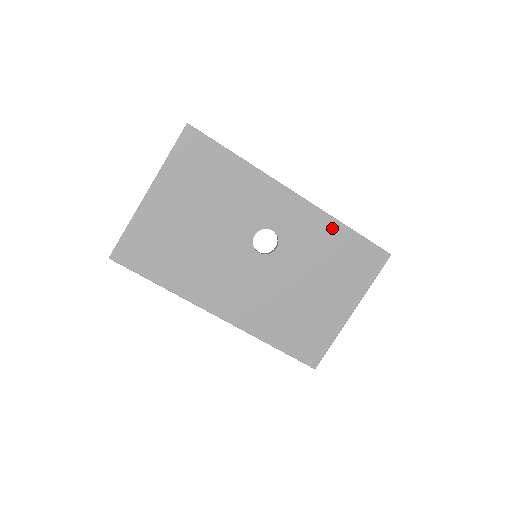
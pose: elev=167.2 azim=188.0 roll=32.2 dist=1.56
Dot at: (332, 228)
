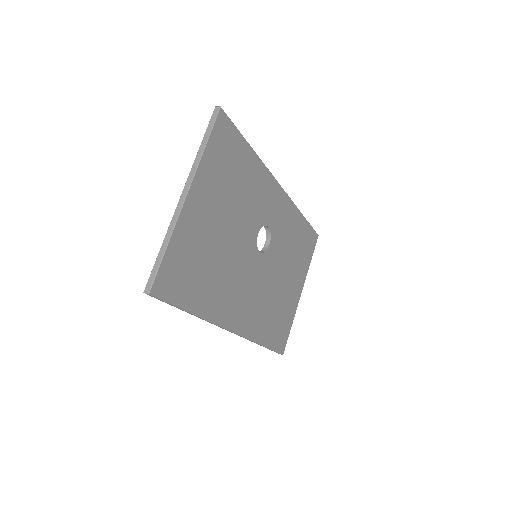
Dot at: (296, 218)
